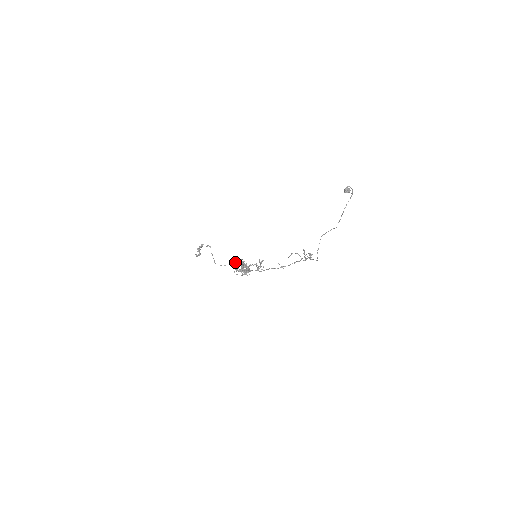
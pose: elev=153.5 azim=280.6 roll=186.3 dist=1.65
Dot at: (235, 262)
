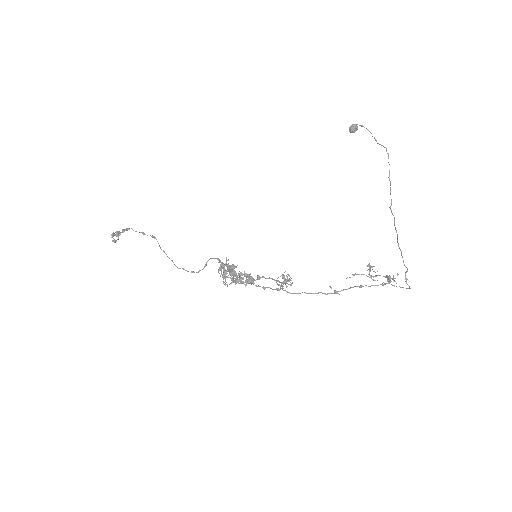
Dot at: (221, 268)
